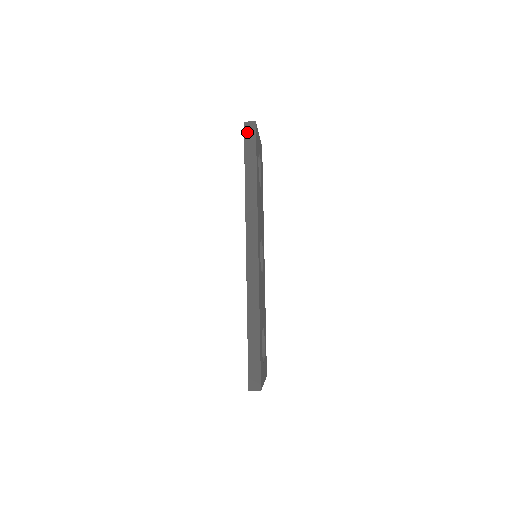
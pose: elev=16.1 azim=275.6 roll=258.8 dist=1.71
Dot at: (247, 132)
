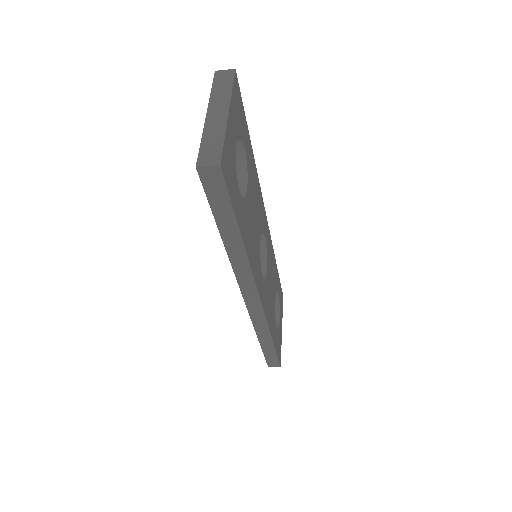
Dot at: (207, 183)
